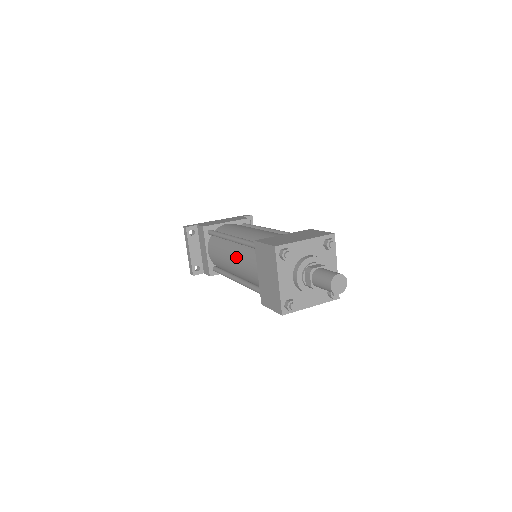
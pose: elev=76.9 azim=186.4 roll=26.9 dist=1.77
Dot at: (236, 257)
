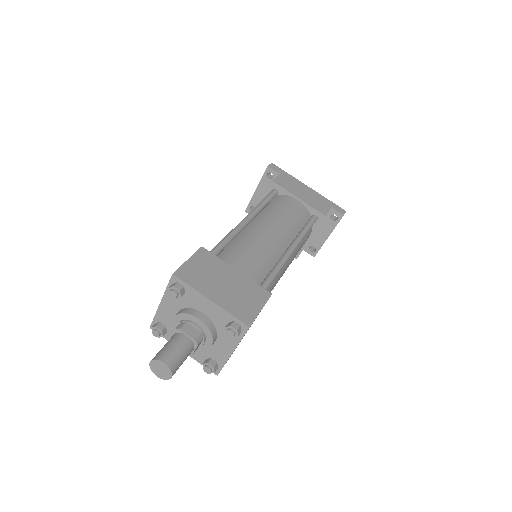
Dot at: occluded
